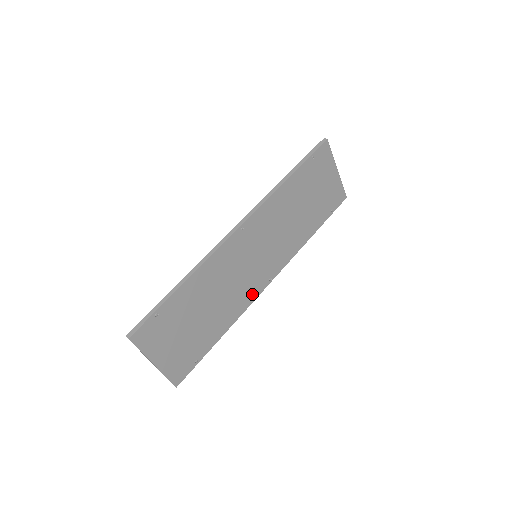
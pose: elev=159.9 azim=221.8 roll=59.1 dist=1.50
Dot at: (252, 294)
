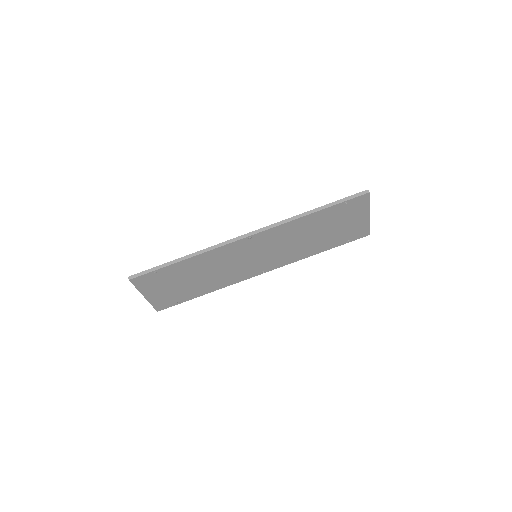
Dot at: (242, 277)
